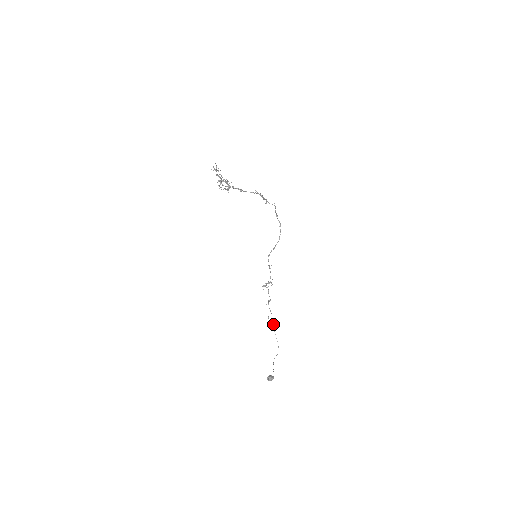
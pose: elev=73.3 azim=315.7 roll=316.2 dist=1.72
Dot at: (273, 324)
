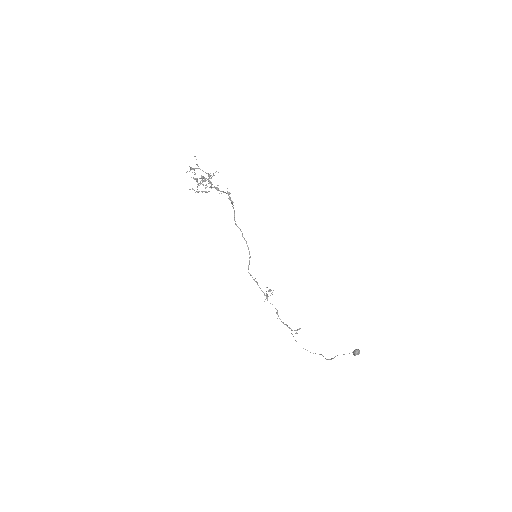
Dot at: (293, 336)
